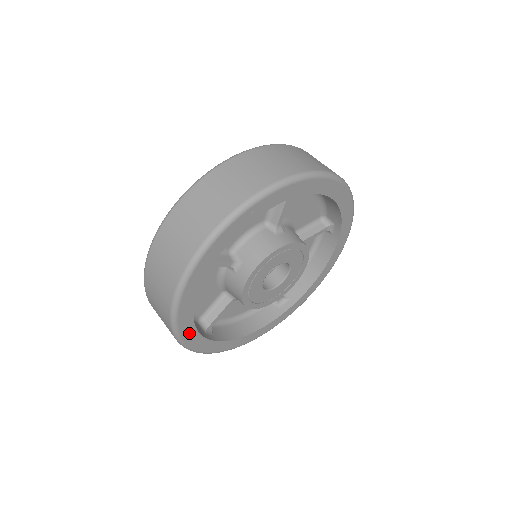
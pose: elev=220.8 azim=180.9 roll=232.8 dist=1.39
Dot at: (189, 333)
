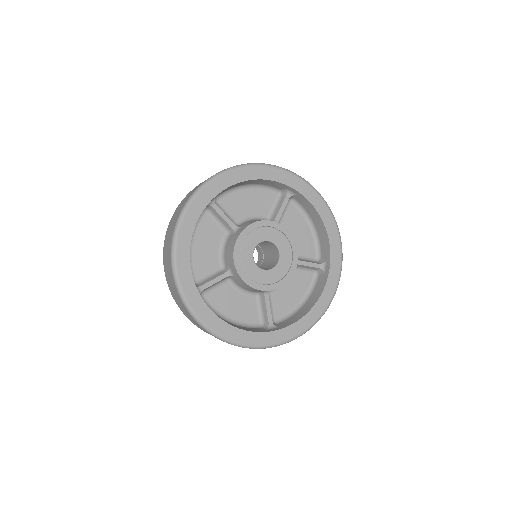
Dot at: (183, 255)
